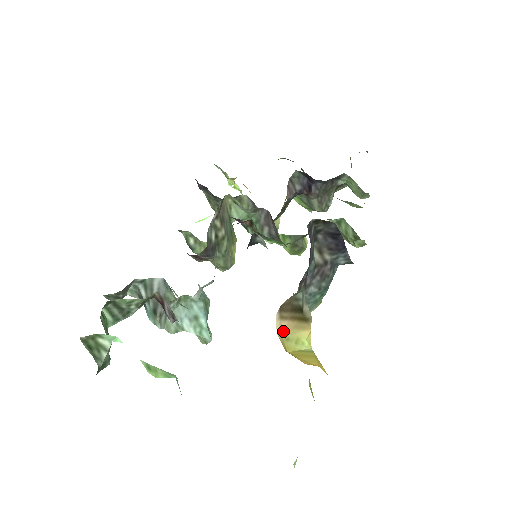
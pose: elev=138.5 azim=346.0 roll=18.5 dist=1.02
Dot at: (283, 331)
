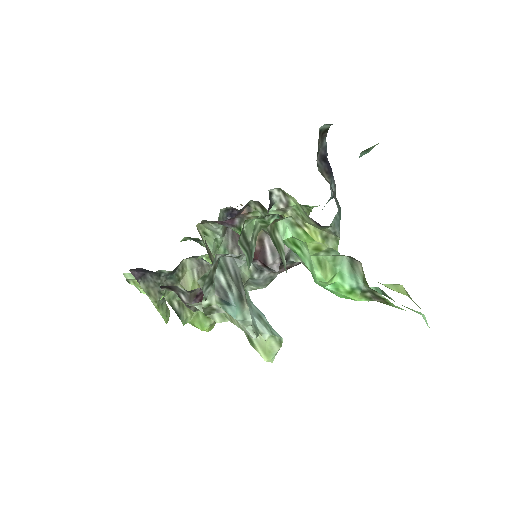
Dot at: occluded
